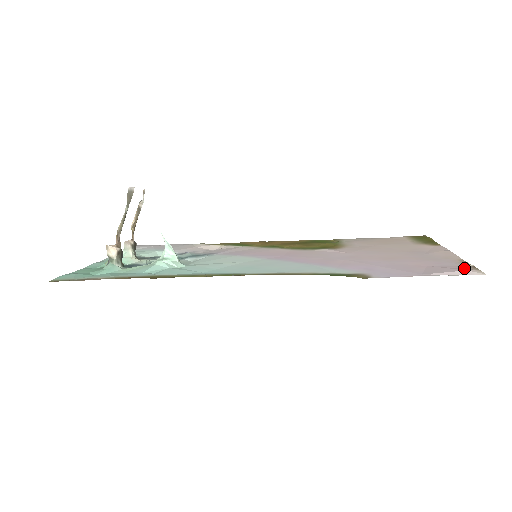
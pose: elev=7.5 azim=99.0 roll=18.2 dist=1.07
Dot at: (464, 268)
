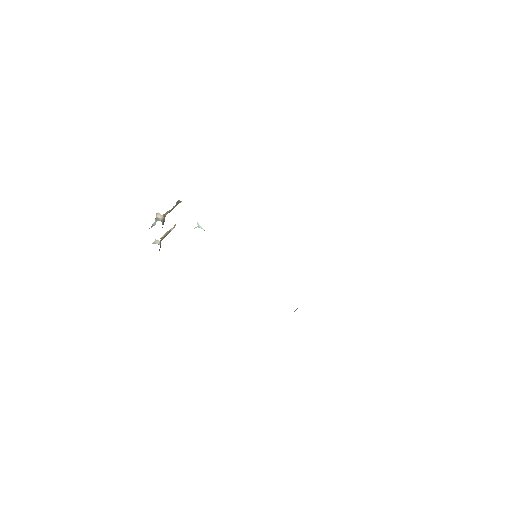
Dot at: occluded
